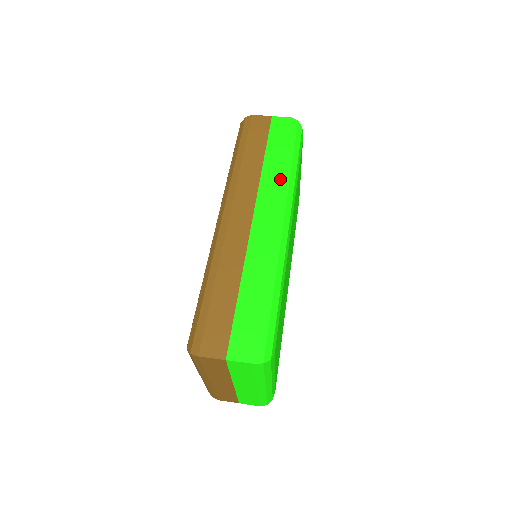
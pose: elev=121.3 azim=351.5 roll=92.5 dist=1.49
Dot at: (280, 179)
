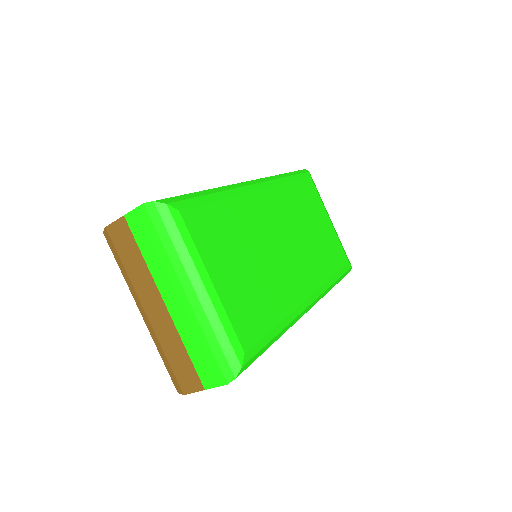
Dot at: occluded
